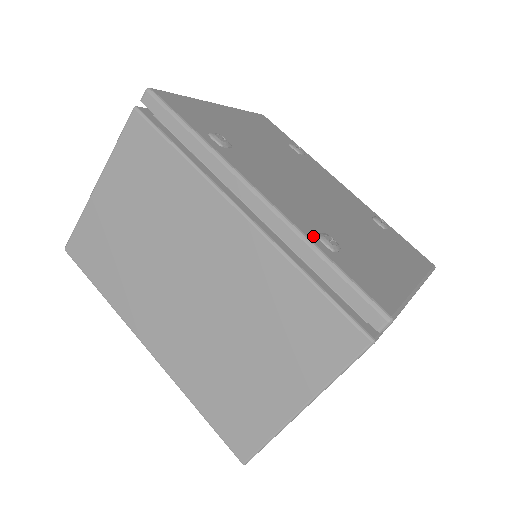
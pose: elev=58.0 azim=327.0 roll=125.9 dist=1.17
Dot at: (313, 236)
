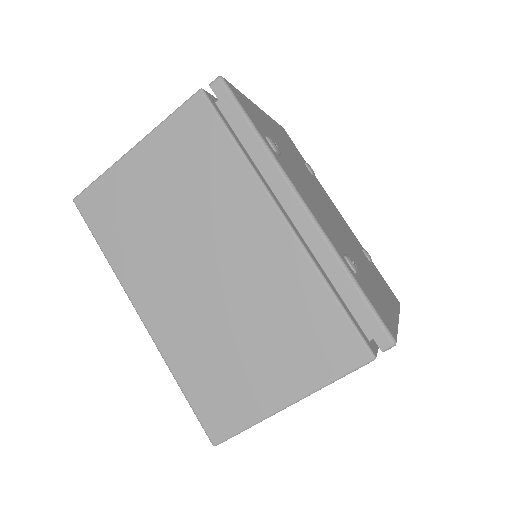
Dot at: (342, 255)
